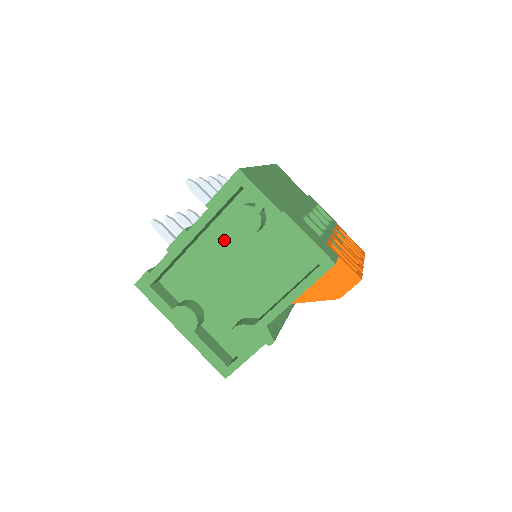
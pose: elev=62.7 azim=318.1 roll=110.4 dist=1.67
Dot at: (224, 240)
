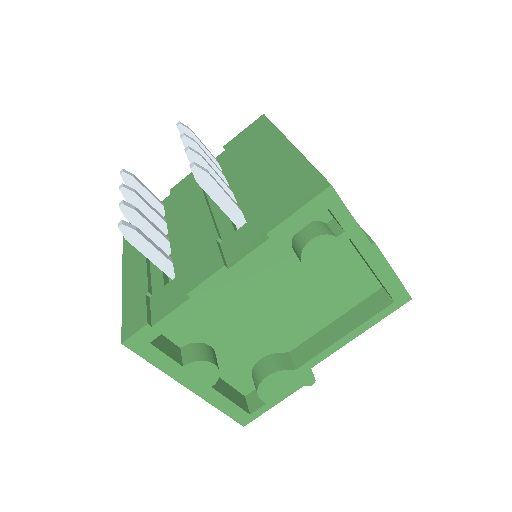
Dot at: (265, 268)
